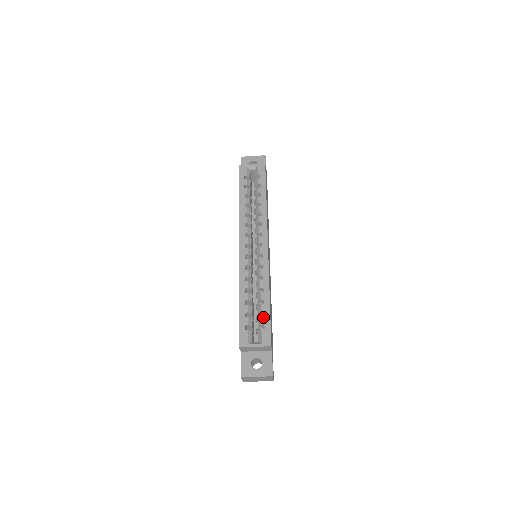
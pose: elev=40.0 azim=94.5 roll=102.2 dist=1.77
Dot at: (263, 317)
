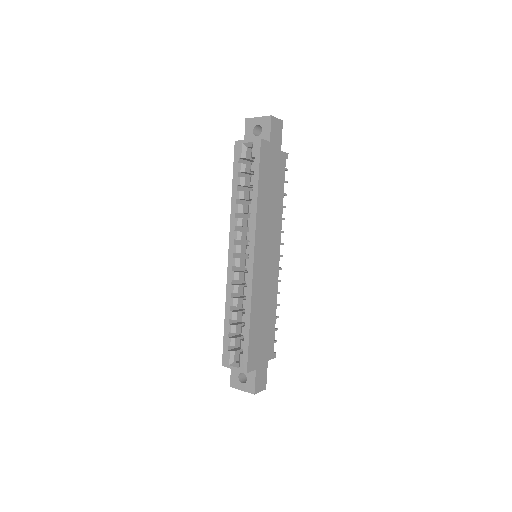
Dot at: (242, 341)
